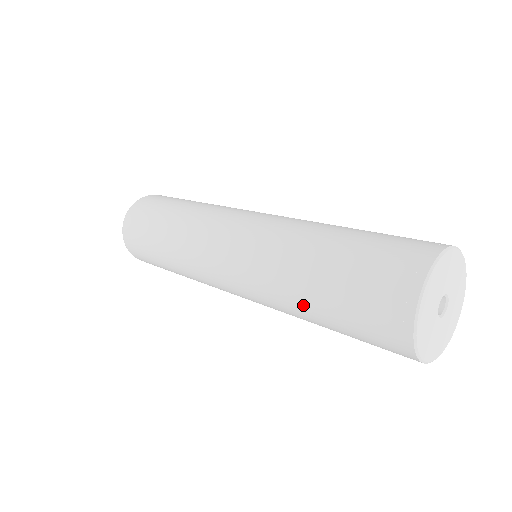
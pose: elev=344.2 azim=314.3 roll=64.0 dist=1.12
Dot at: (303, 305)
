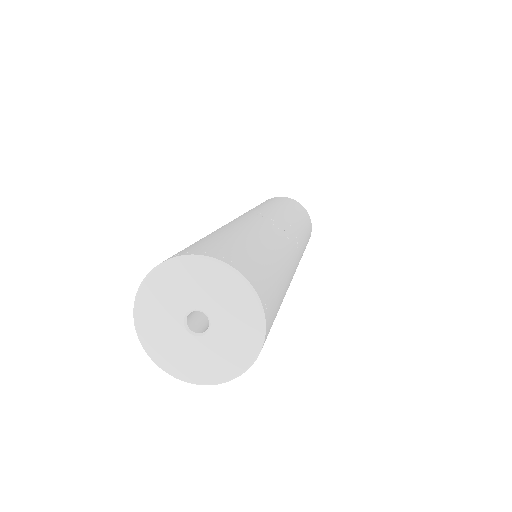
Dot at: occluded
